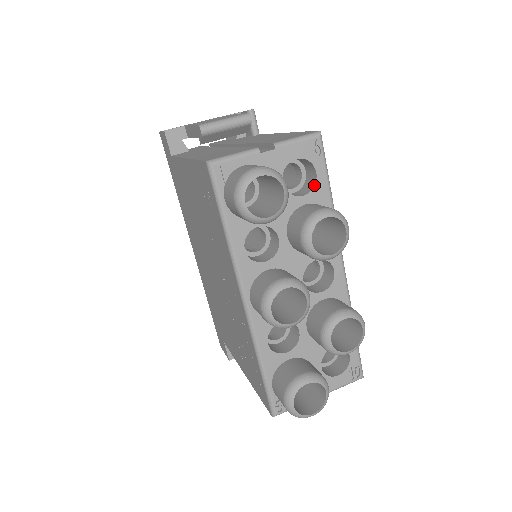
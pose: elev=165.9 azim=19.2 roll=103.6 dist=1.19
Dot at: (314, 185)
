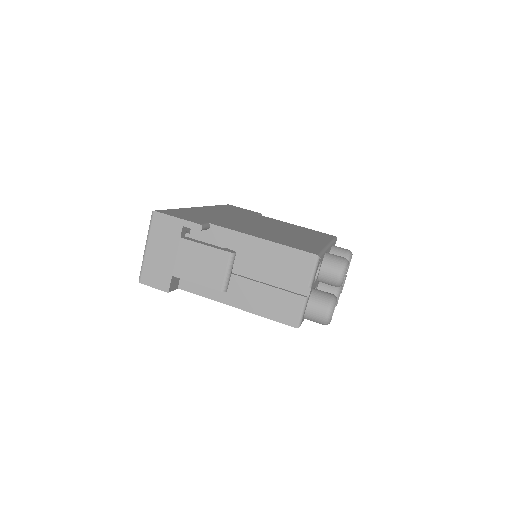
Dot at: occluded
